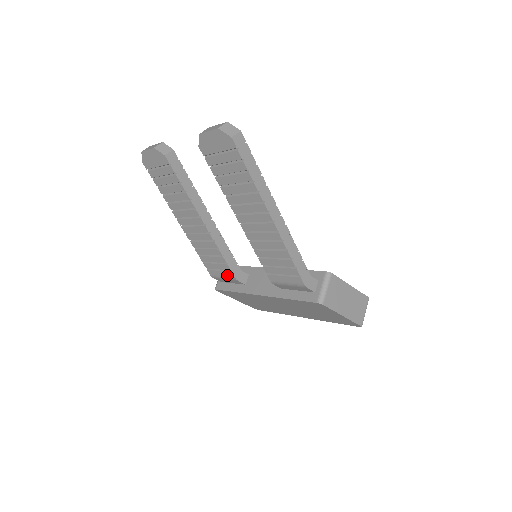
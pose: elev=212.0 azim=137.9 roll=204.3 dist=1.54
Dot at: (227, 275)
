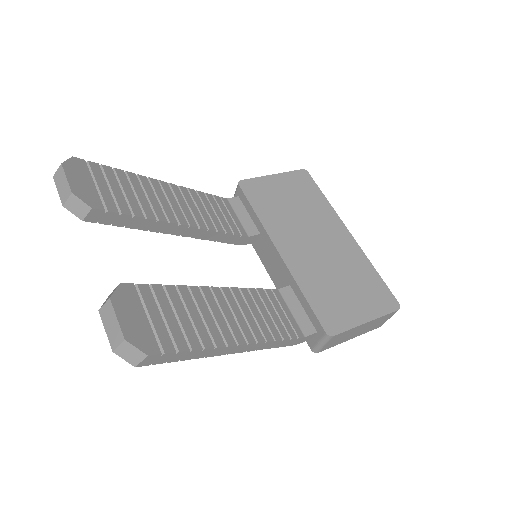
Dot at: occluded
